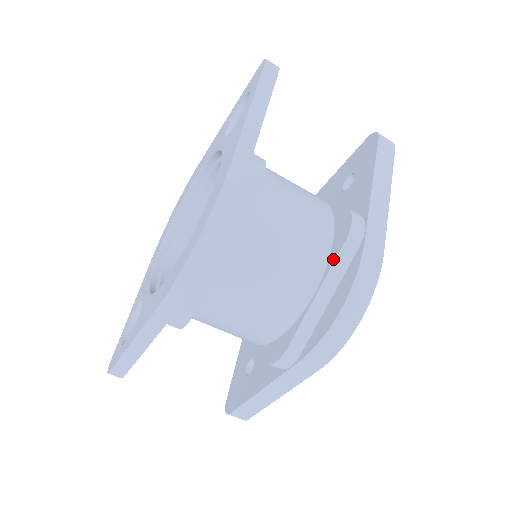
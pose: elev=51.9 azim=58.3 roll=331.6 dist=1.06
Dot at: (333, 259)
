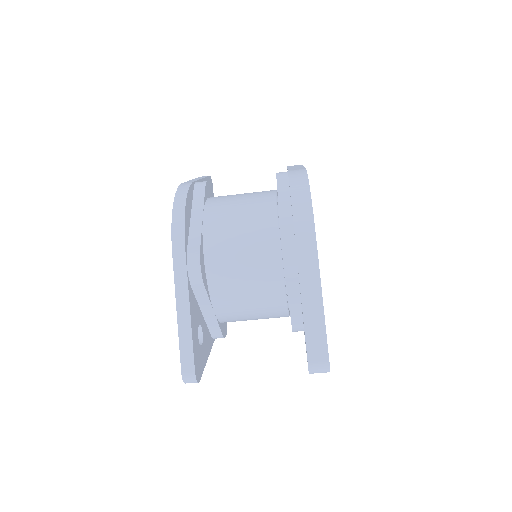
Dot at: (277, 190)
